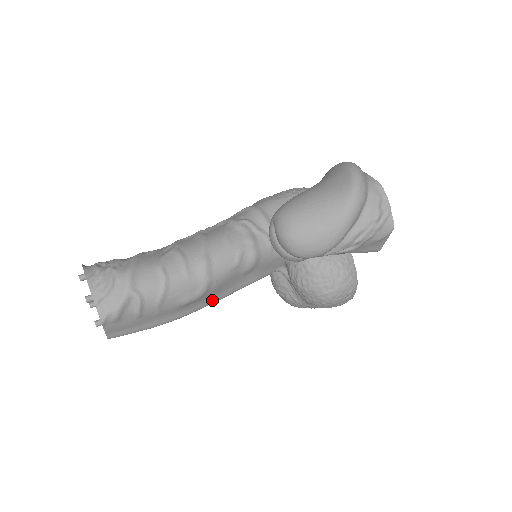
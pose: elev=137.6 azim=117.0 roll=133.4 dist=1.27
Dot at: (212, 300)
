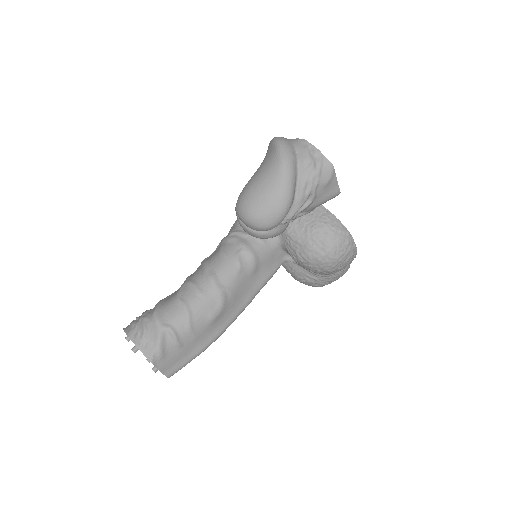
Dot at: (238, 309)
